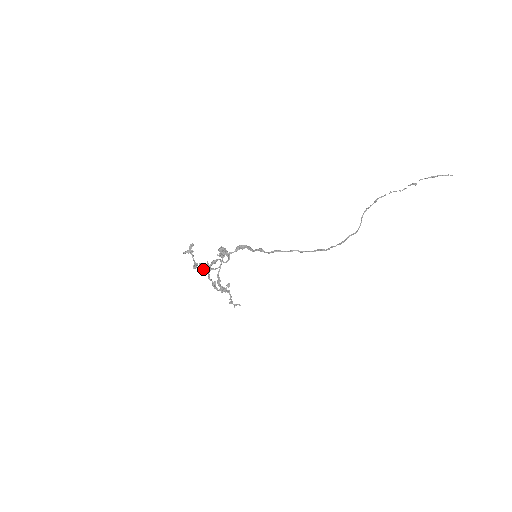
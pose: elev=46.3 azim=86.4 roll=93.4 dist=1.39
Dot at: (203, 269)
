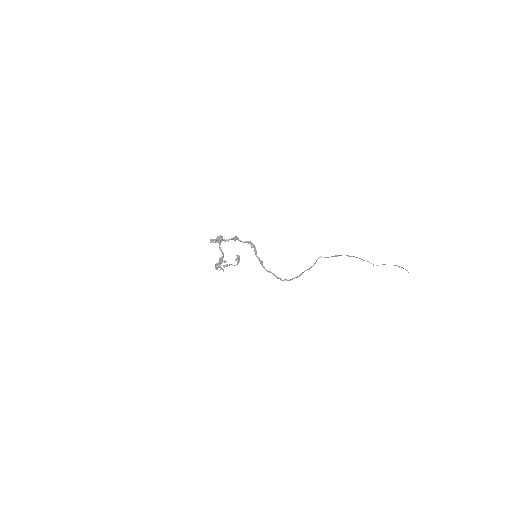
Dot at: (216, 242)
